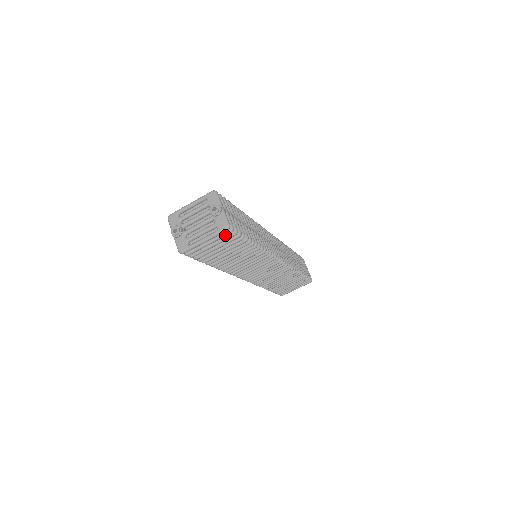
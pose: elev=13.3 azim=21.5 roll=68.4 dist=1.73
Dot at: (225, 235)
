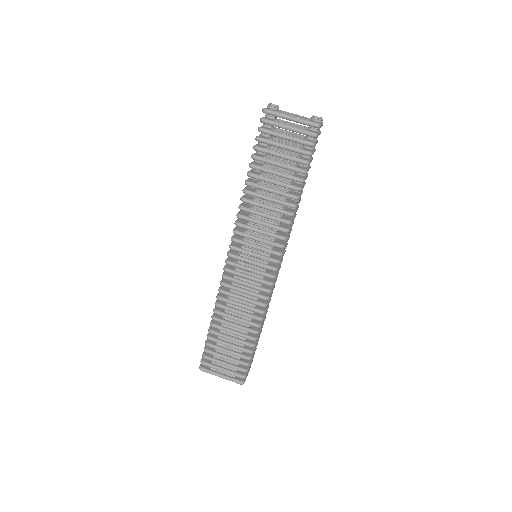
Dot at: (307, 132)
